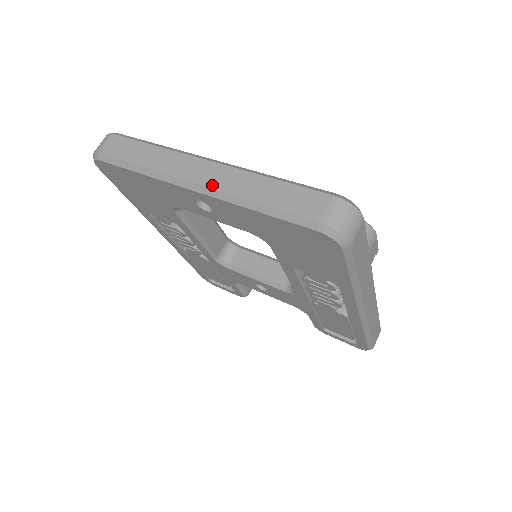
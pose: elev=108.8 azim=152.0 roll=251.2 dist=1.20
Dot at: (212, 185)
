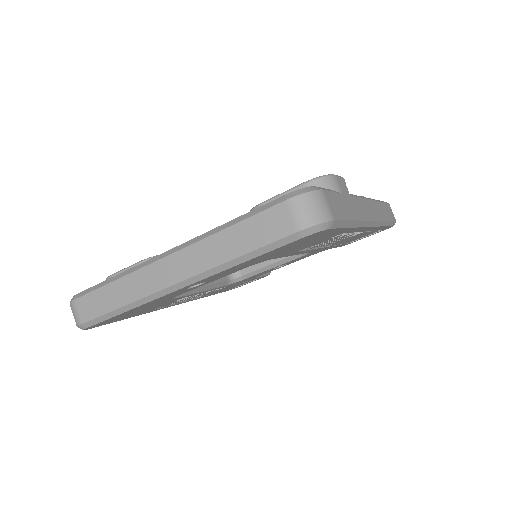
Dot at: (189, 274)
